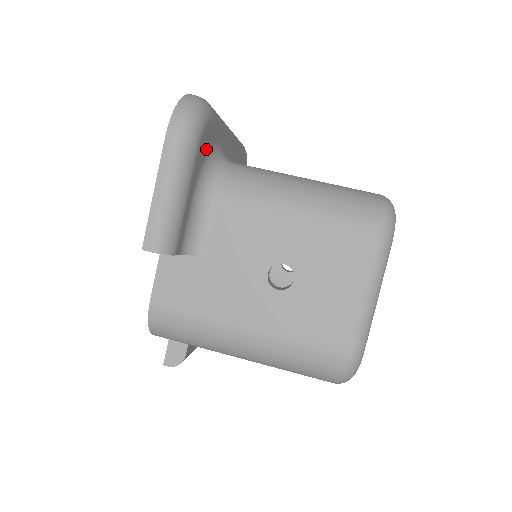
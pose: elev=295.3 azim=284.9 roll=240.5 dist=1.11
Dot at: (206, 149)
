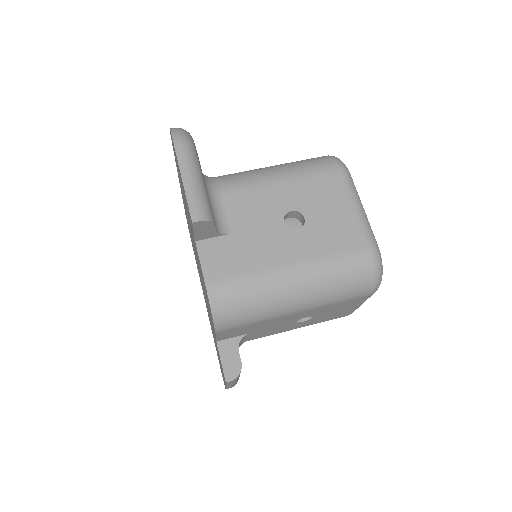
Dot at: occluded
